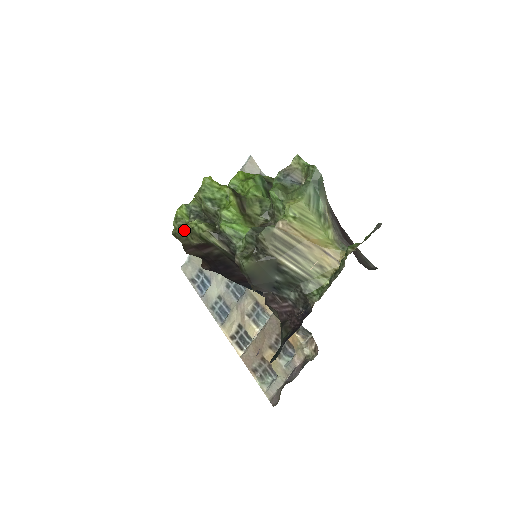
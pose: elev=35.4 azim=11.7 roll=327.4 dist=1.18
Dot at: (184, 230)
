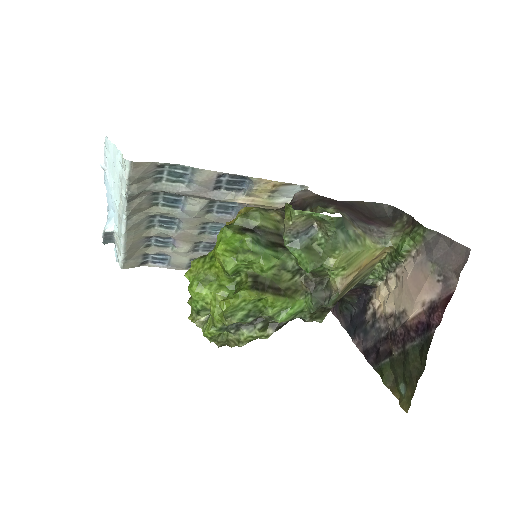
Dot at: (240, 345)
